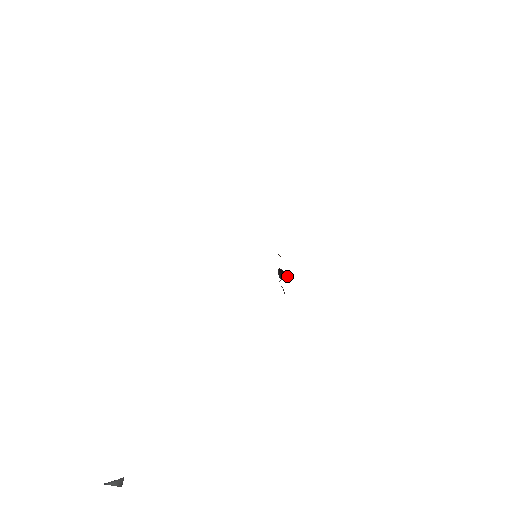
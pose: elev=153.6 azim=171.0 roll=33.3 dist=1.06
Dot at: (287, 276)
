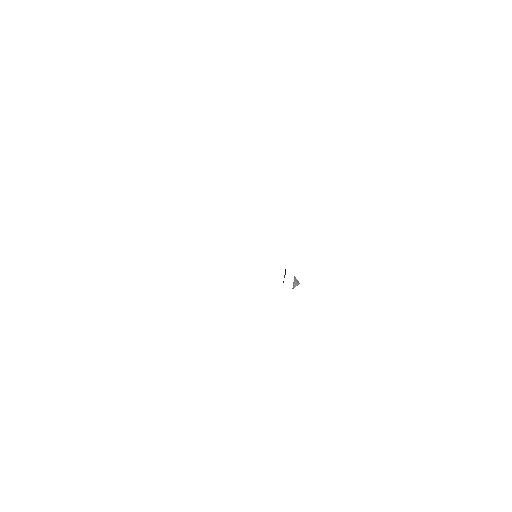
Dot at: occluded
